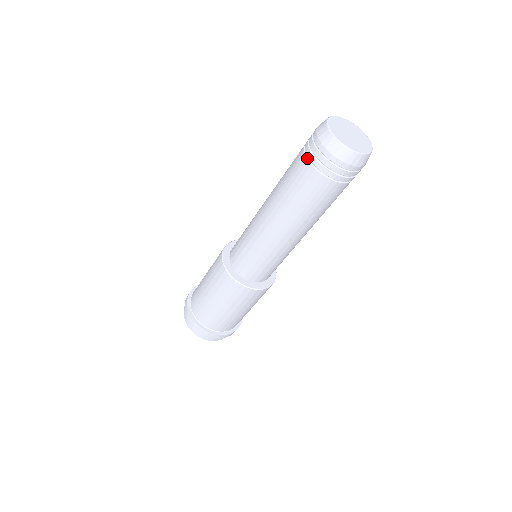
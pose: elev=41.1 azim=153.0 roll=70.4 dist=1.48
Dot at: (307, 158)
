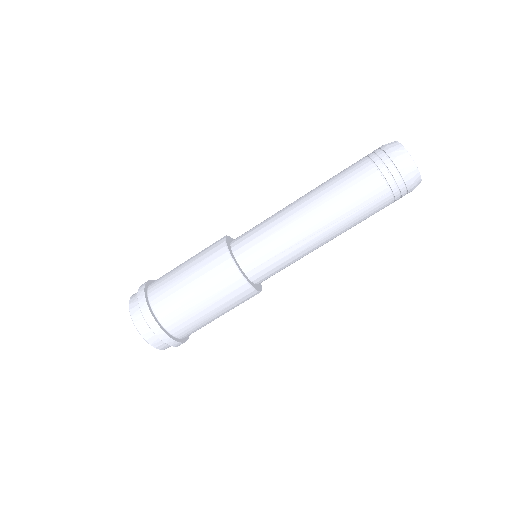
Dot at: (369, 159)
